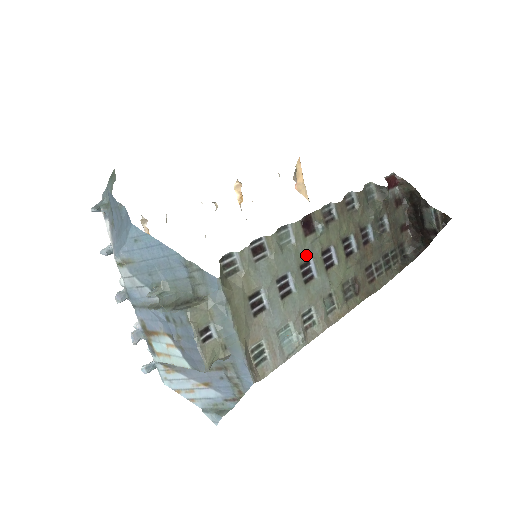
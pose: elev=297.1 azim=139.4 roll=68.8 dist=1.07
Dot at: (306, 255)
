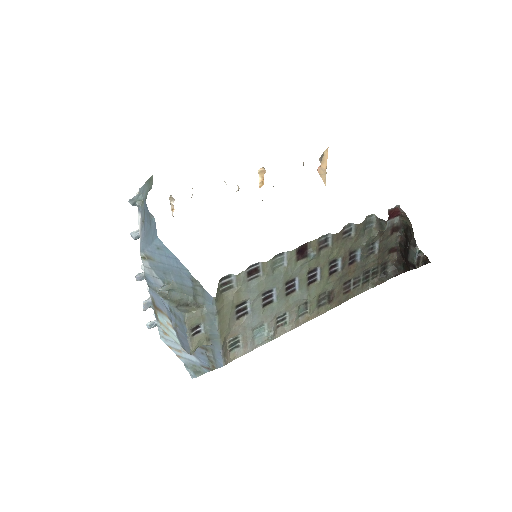
Dot at: (293, 275)
